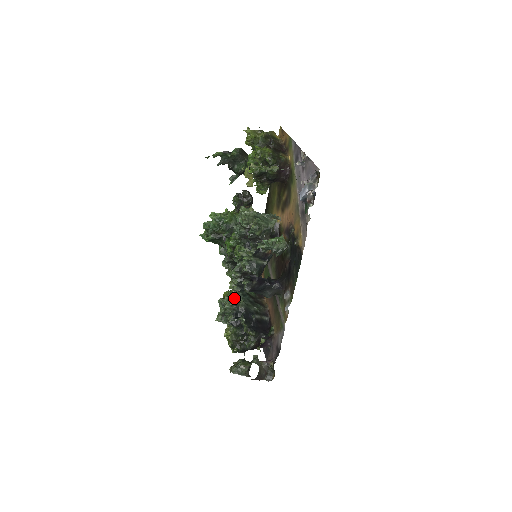
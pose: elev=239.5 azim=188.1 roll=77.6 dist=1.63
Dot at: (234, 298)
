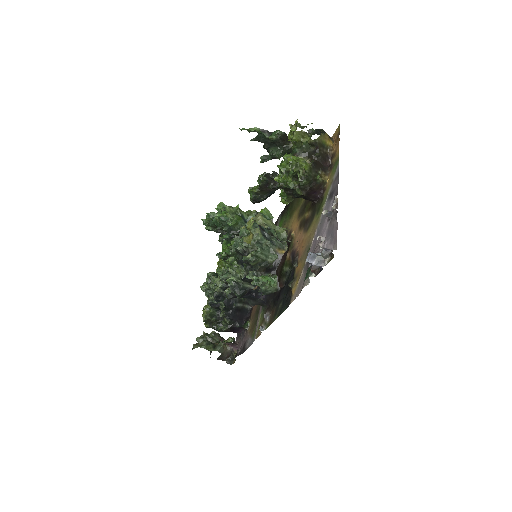
Dot at: occluded
